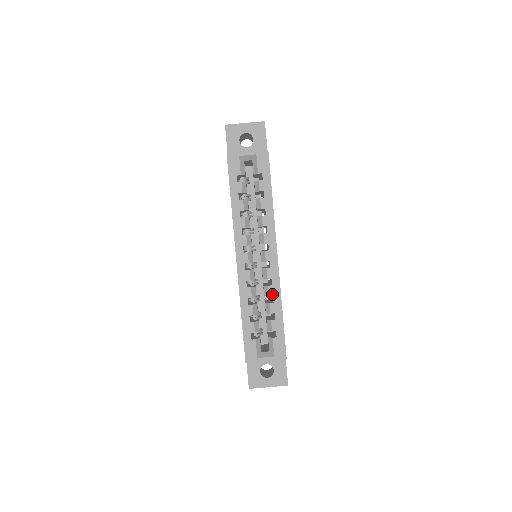
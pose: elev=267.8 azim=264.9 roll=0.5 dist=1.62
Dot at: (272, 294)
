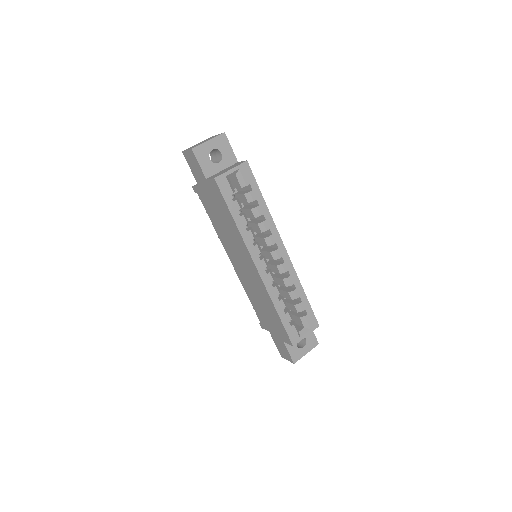
Dot at: (293, 283)
